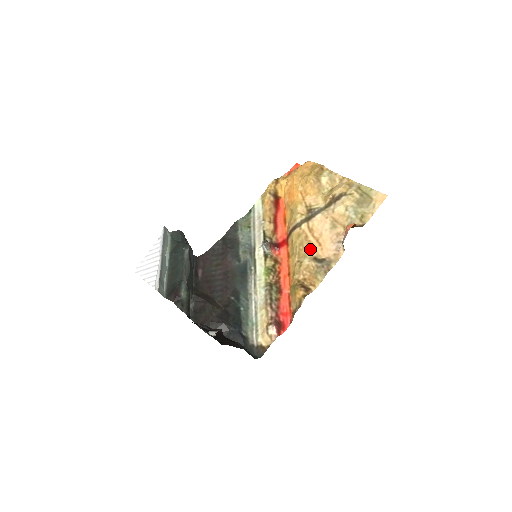
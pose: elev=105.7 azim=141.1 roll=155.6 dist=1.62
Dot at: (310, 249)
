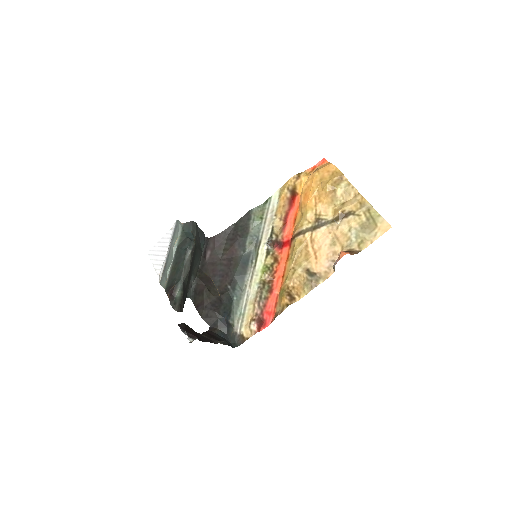
Dot at: (306, 259)
